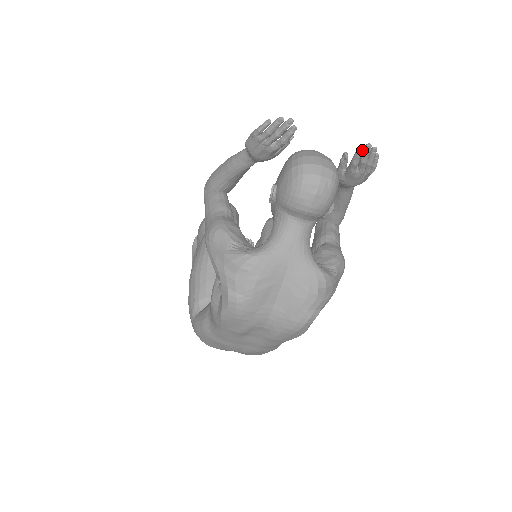
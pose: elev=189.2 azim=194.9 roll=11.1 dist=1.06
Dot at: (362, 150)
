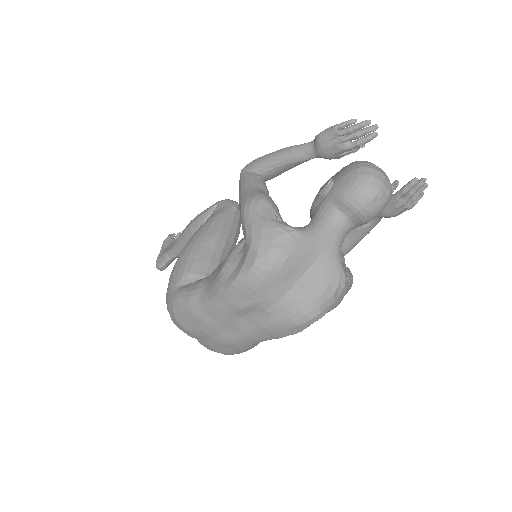
Dot at: (417, 181)
